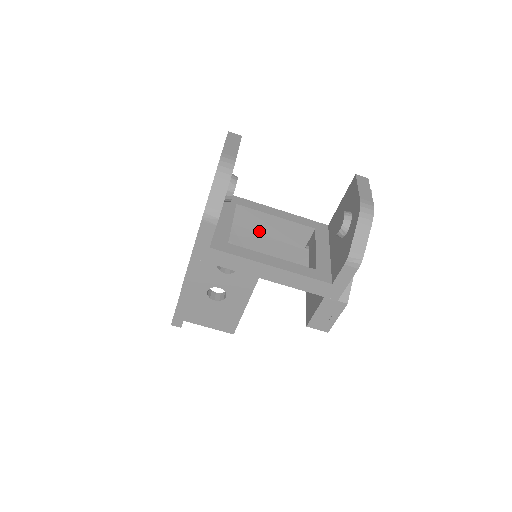
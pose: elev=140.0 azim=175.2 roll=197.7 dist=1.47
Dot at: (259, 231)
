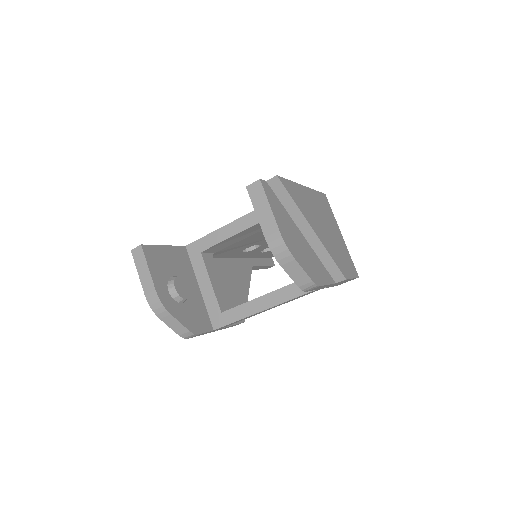
Dot at: (238, 241)
